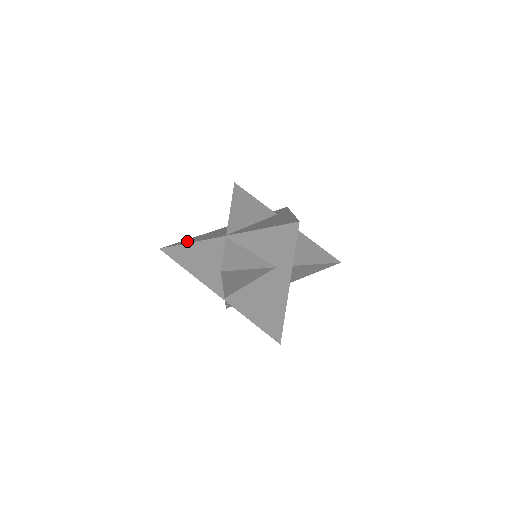
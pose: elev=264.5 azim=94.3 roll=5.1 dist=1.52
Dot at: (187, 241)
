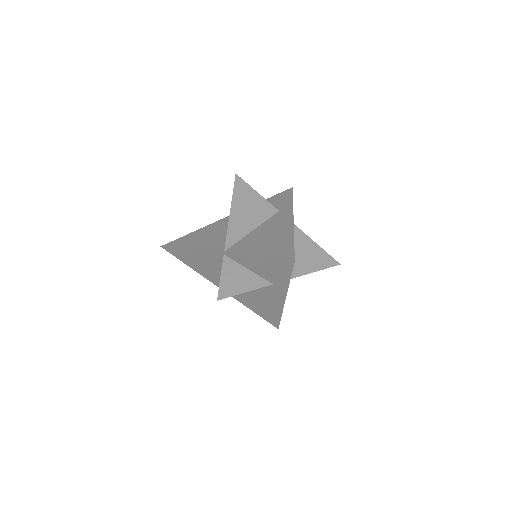
Dot at: (187, 242)
